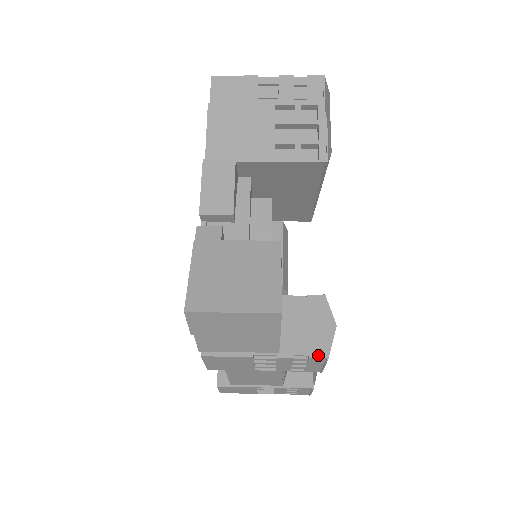
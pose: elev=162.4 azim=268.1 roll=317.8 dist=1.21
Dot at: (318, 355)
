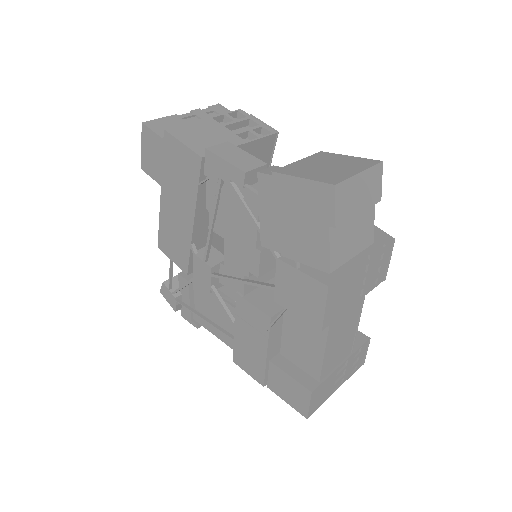
Dot at: (388, 241)
